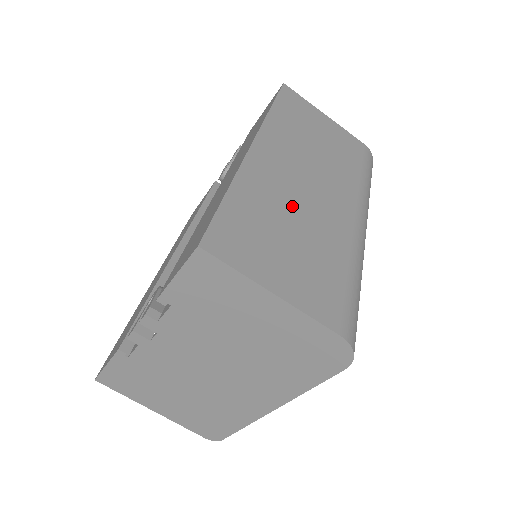
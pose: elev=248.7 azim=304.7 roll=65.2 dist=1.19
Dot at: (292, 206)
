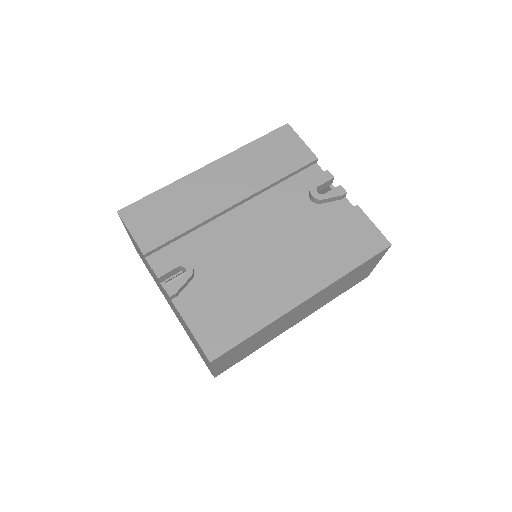
Dot at: (274, 330)
